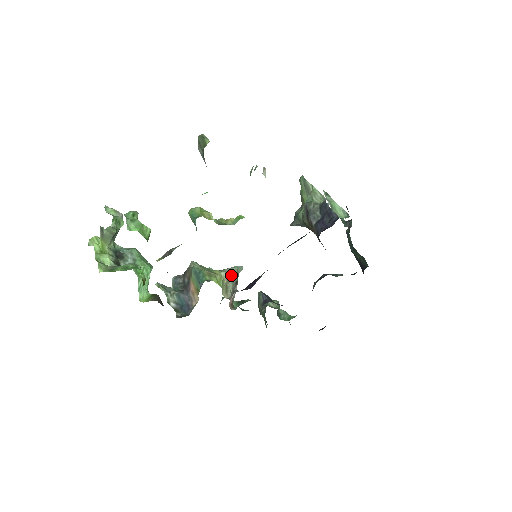
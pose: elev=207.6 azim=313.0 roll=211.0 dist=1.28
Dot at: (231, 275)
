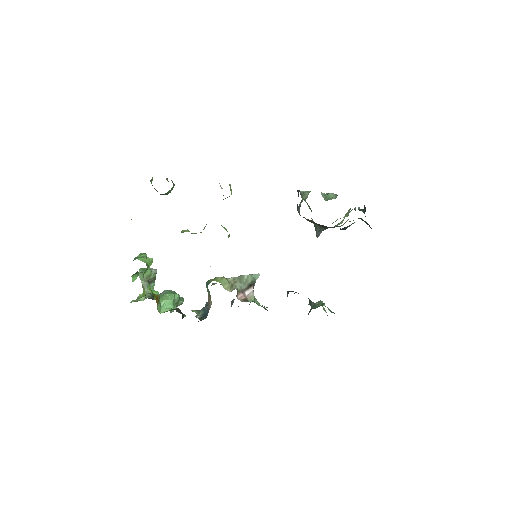
Dot at: (242, 279)
